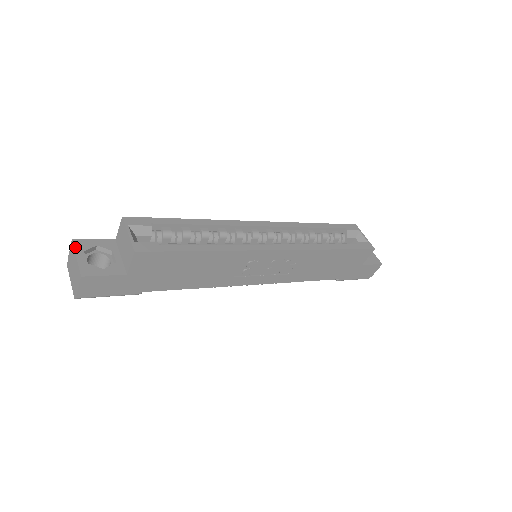
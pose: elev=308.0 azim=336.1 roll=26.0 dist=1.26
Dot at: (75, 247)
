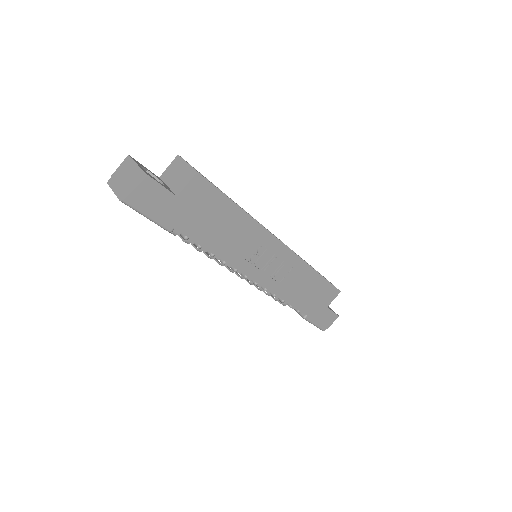
Dot at: (133, 159)
